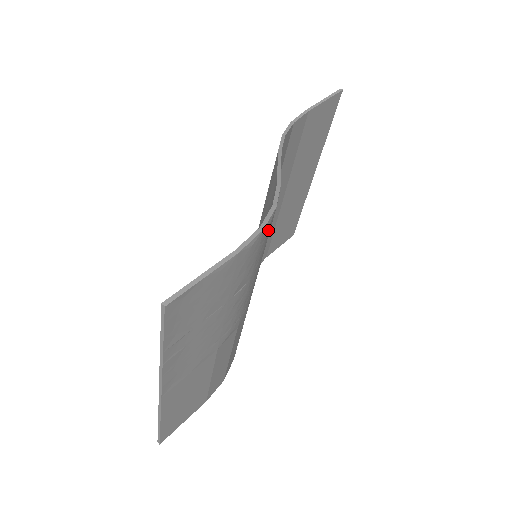
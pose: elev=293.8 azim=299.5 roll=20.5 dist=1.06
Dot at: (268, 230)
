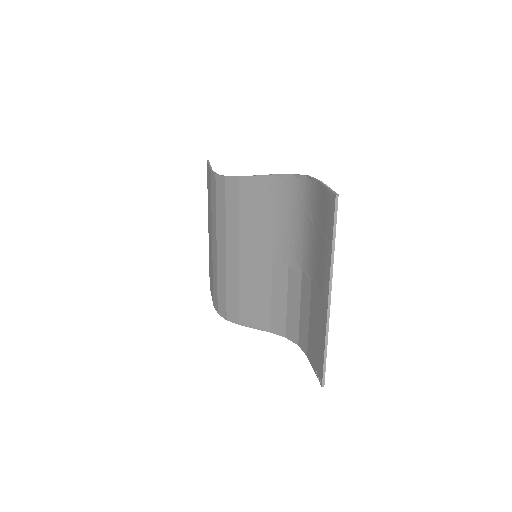
Dot at: (300, 186)
